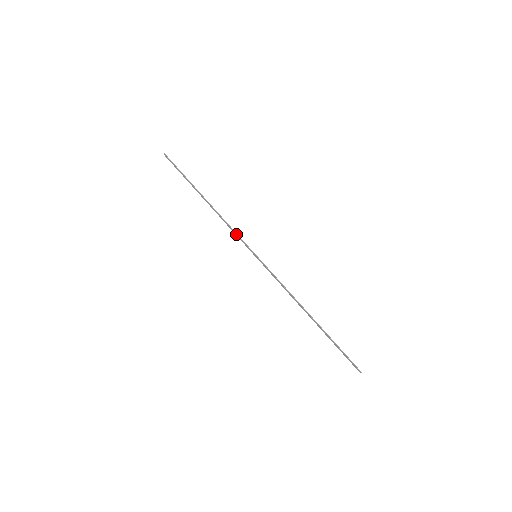
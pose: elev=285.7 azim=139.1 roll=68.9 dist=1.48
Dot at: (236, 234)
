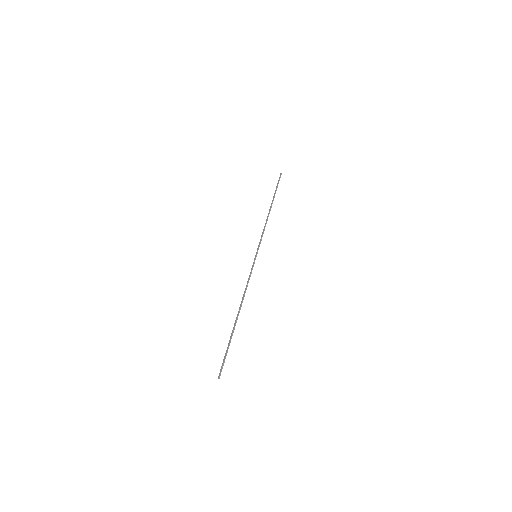
Dot at: (262, 236)
